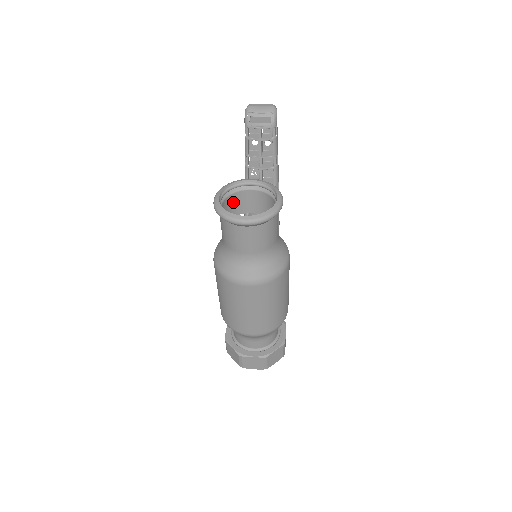
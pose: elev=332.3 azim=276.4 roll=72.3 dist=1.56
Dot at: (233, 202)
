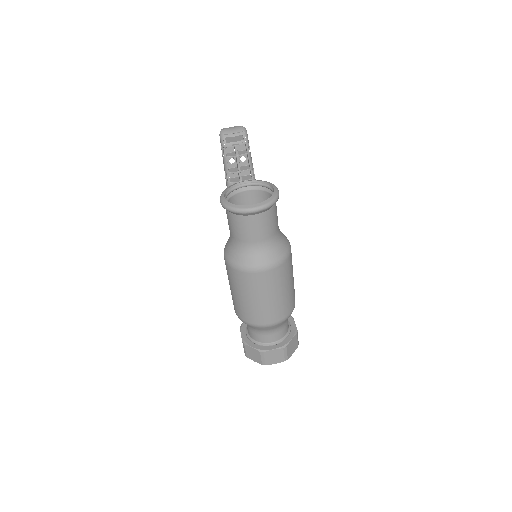
Dot at: occluded
